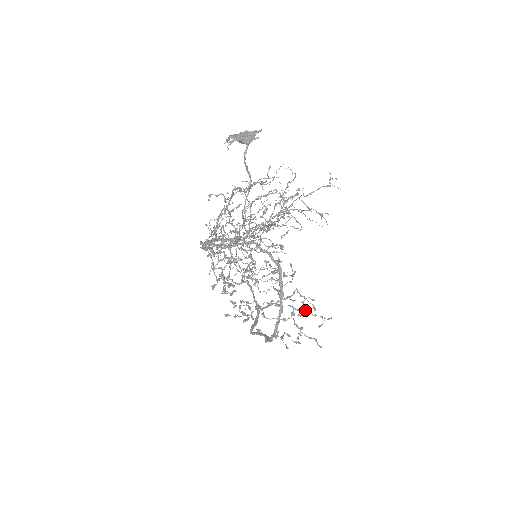
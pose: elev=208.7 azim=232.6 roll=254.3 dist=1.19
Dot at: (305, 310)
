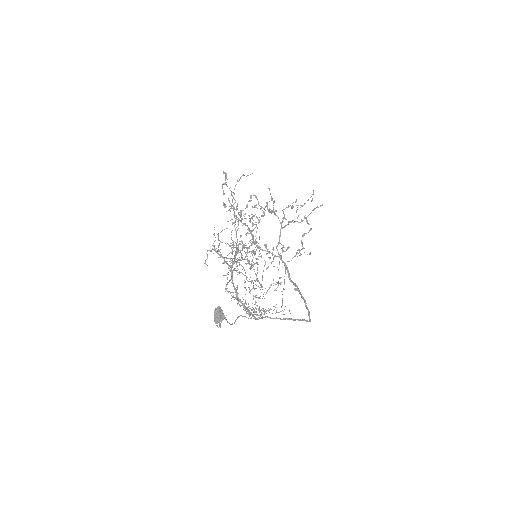
Dot at: (297, 209)
